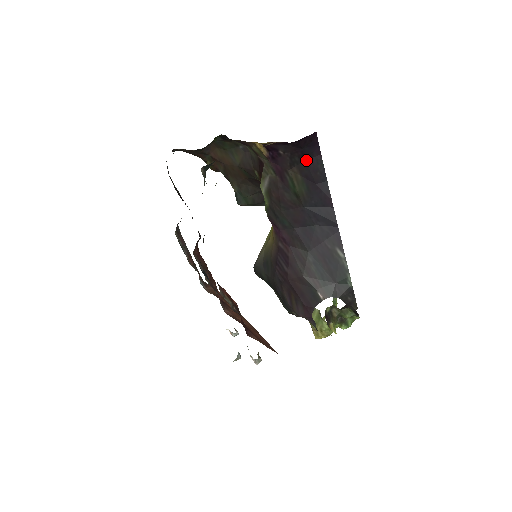
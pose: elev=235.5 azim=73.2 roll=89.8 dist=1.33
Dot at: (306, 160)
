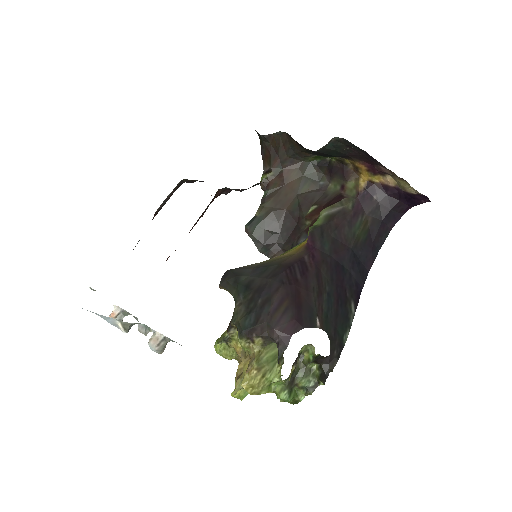
Dot at: (382, 221)
